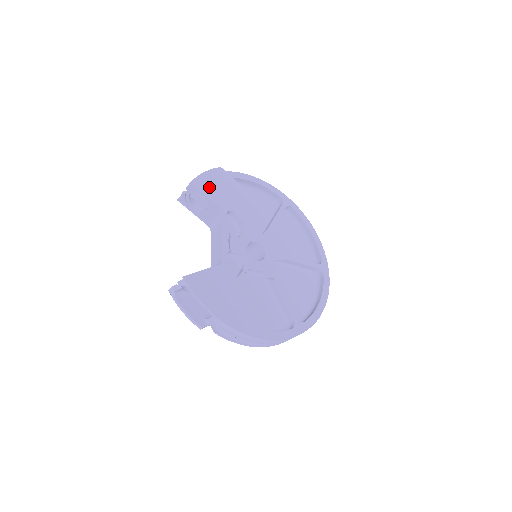
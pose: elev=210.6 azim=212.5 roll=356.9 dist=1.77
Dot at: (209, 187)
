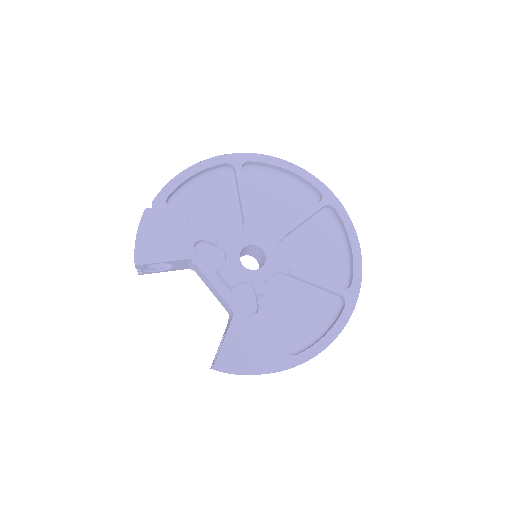
Dot at: (155, 248)
